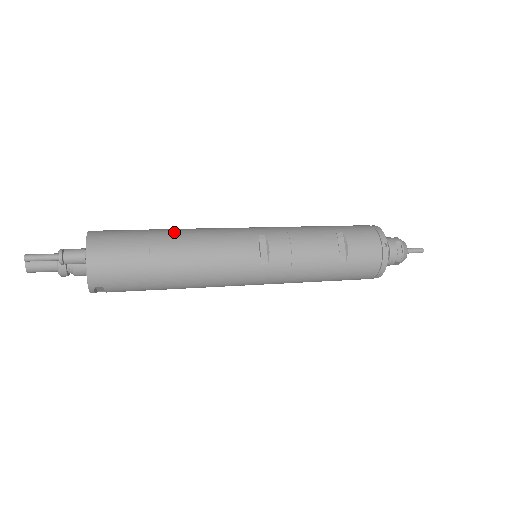
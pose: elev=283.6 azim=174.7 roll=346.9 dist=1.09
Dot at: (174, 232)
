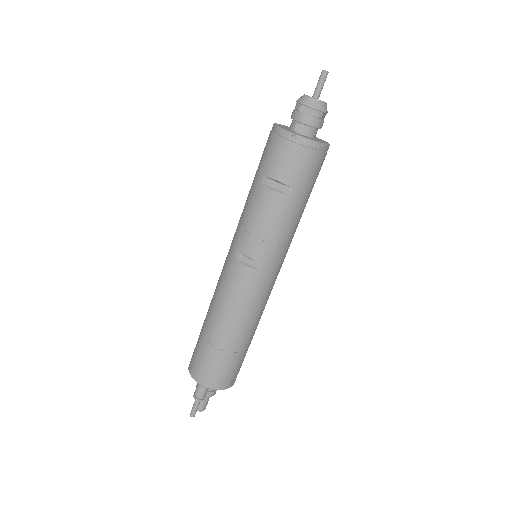
Dot at: (209, 319)
